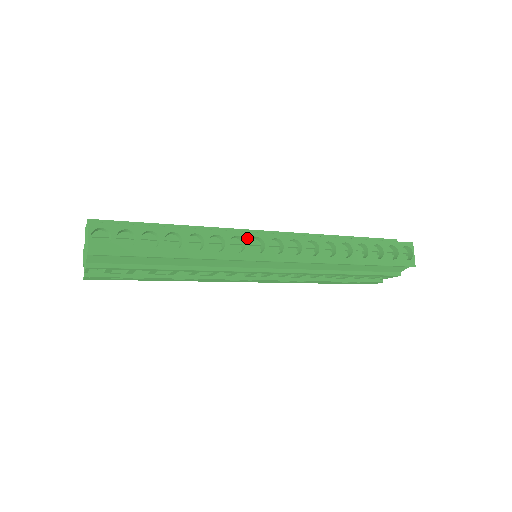
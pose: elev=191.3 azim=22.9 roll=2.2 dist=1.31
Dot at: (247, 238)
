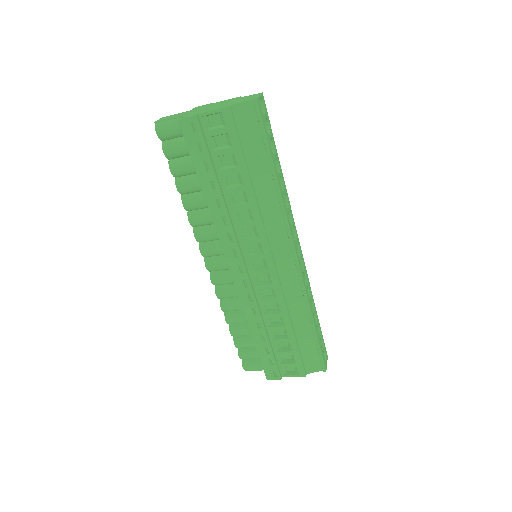
Dot at: (294, 224)
